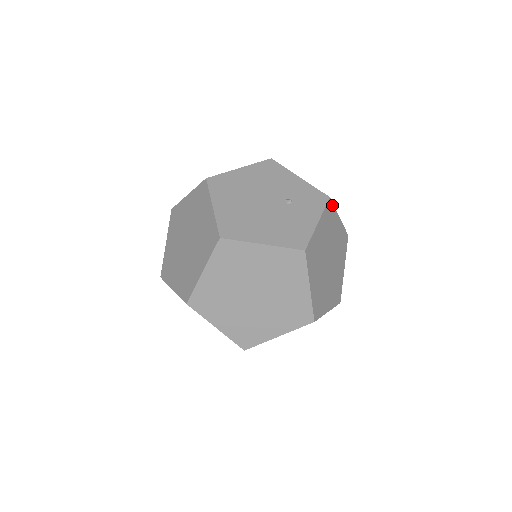
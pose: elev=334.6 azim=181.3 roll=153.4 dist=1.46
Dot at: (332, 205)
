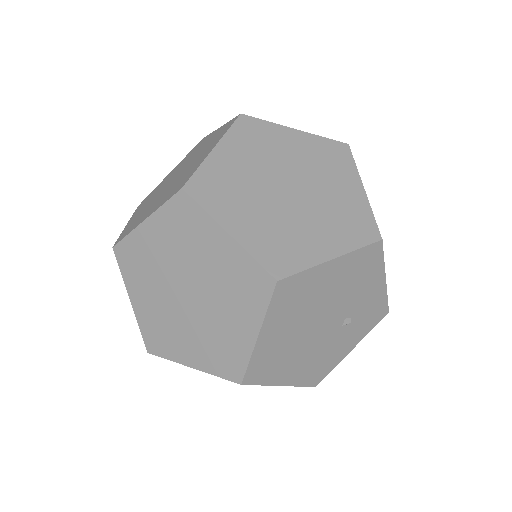
Dot at: occluded
